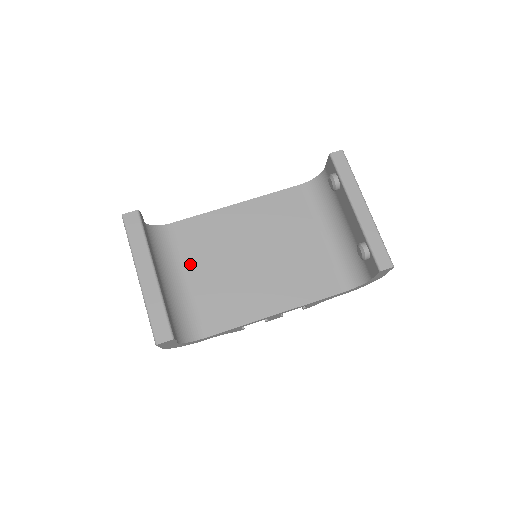
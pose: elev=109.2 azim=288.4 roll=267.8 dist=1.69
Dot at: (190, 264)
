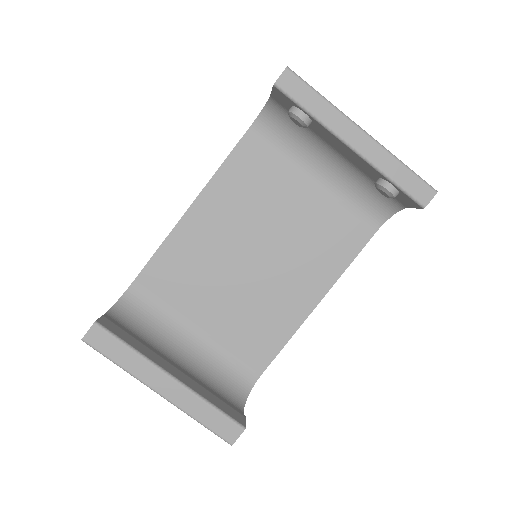
Dot at: (190, 312)
